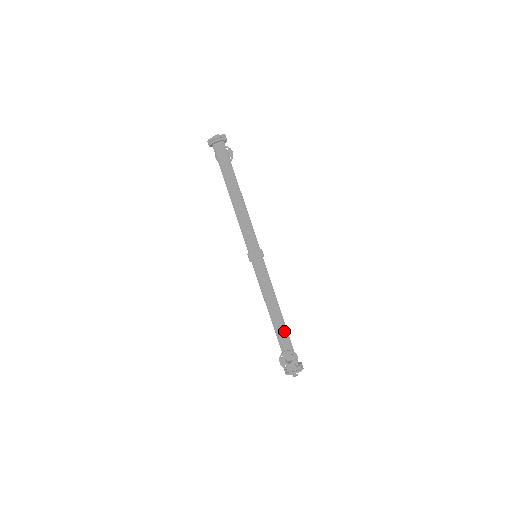
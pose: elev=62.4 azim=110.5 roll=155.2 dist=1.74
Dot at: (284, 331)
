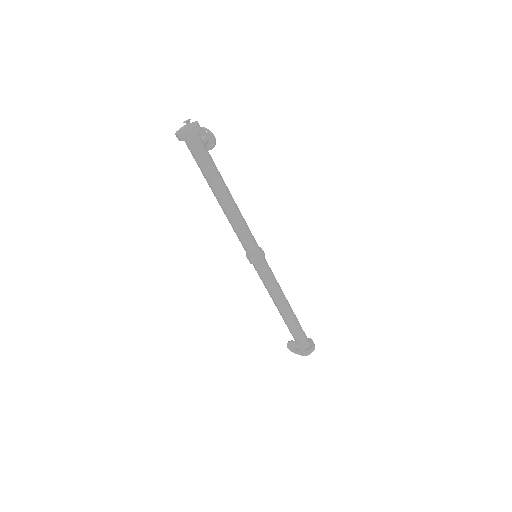
Dot at: (291, 323)
